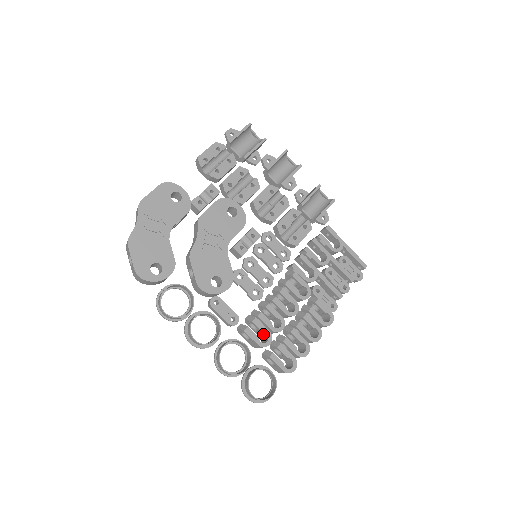
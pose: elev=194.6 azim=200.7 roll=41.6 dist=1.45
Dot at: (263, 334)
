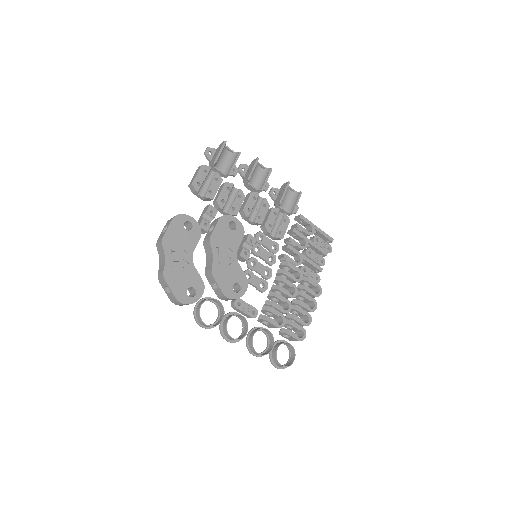
Dot at: (277, 317)
